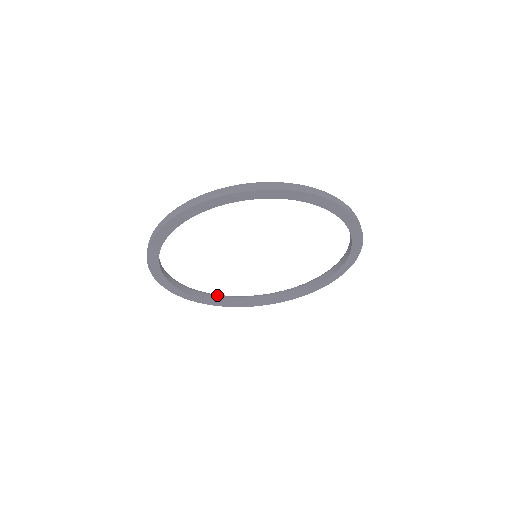
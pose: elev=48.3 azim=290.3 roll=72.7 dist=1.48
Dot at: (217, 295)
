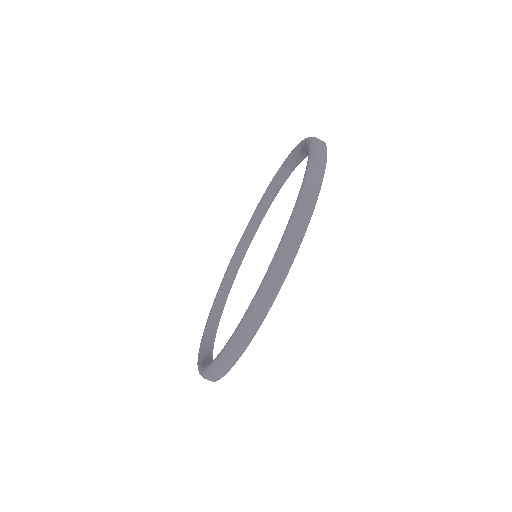
Dot at: (248, 230)
